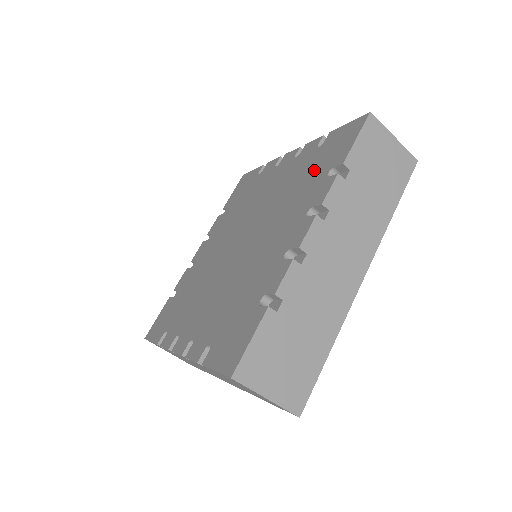
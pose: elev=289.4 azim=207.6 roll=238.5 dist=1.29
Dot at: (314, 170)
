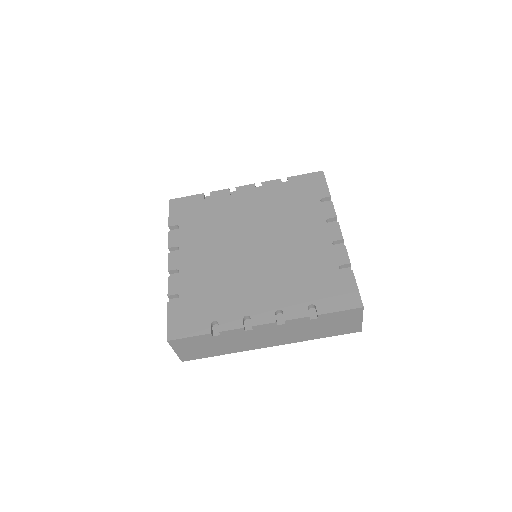
Dot at: (316, 284)
